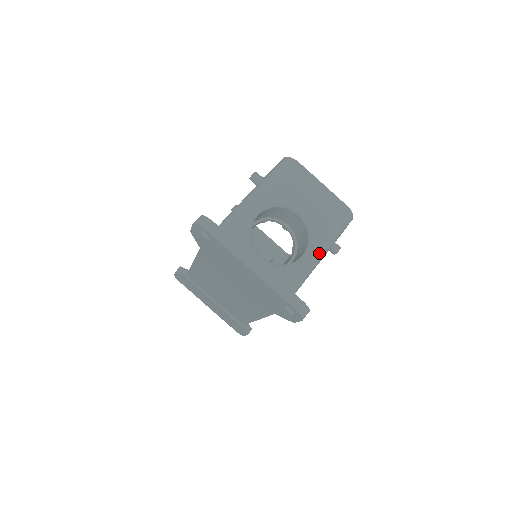
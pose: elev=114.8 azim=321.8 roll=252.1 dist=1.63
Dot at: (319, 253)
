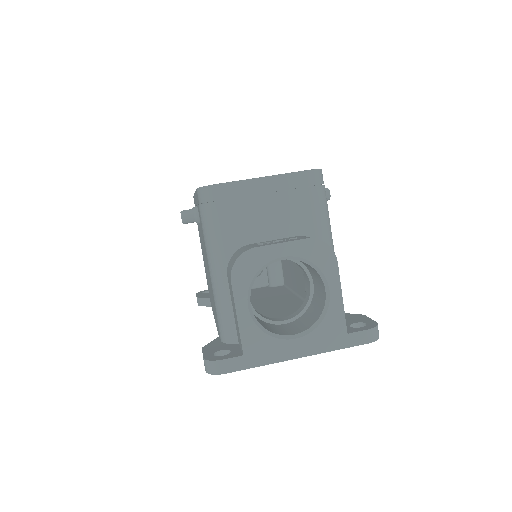
Dot at: (338, 273)
